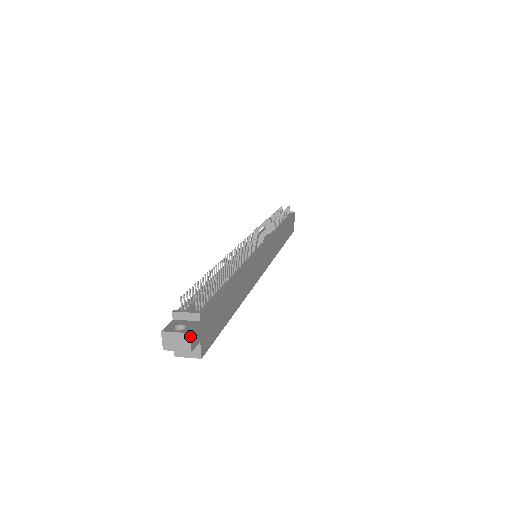
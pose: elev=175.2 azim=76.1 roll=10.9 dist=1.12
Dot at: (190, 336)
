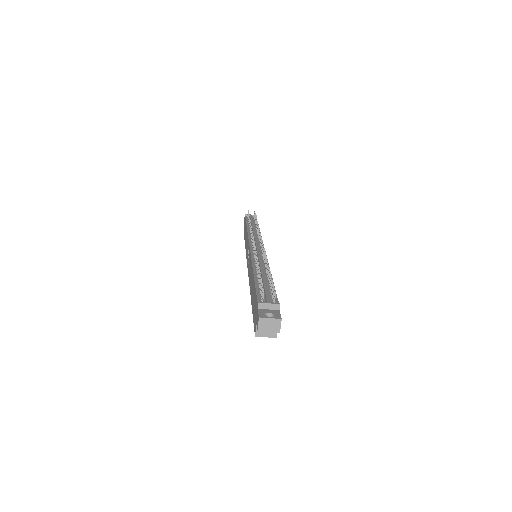
Dot at: occluded
